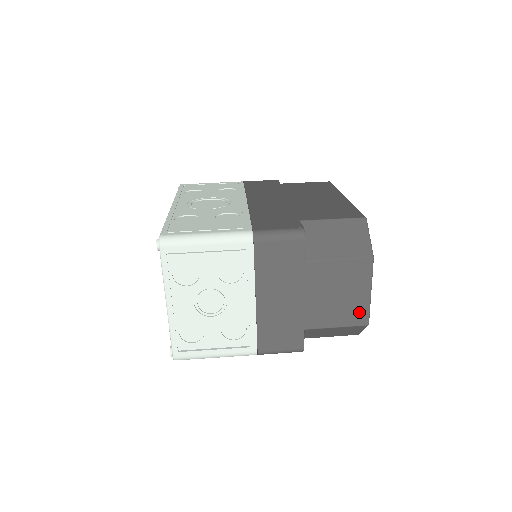
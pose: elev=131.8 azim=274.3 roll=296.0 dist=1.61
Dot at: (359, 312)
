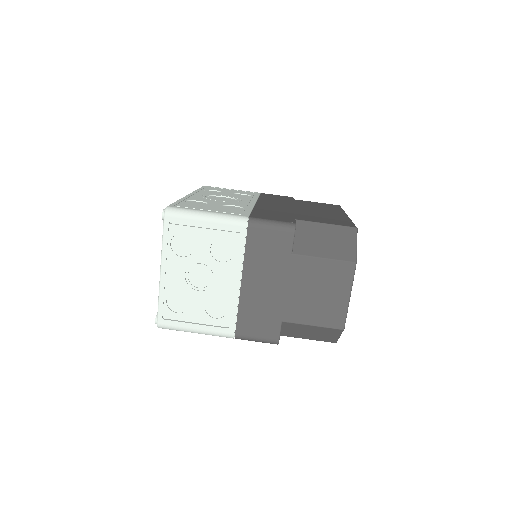
Dot at: (336, 314)
